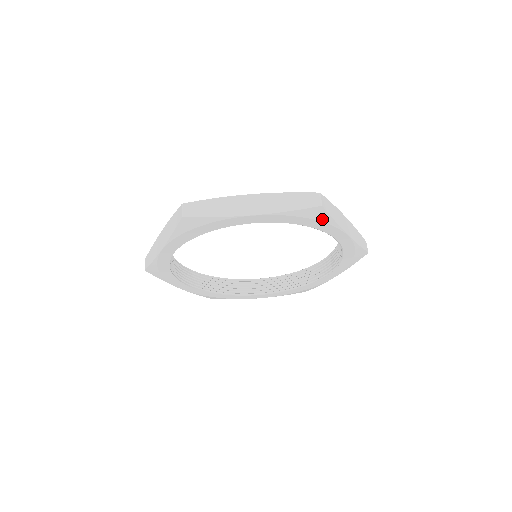
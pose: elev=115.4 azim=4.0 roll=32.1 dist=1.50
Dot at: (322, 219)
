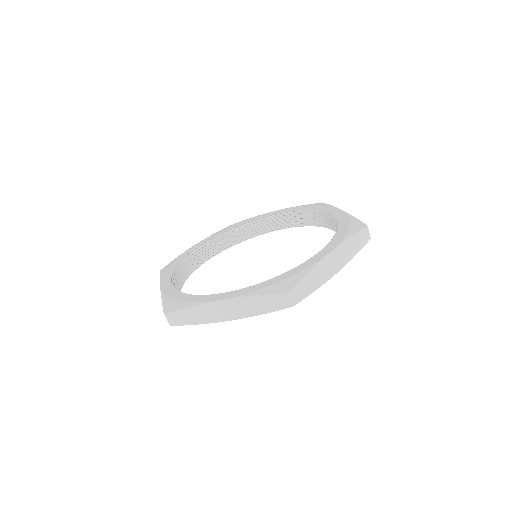
Dot at: occluded
